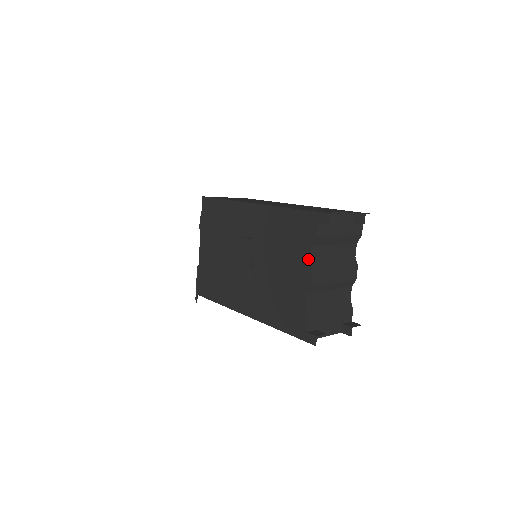
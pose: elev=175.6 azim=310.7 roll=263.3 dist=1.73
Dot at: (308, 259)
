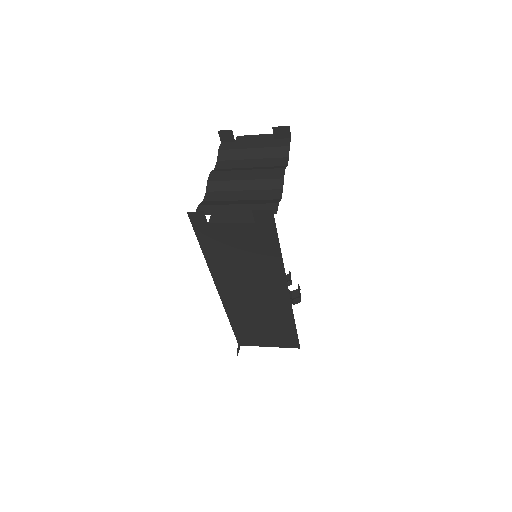
Dot at: occluded
